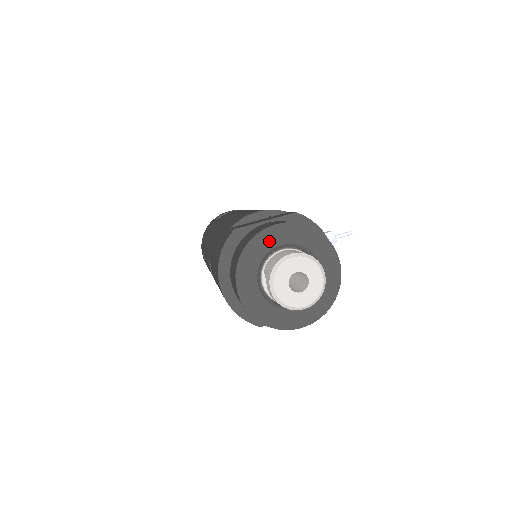
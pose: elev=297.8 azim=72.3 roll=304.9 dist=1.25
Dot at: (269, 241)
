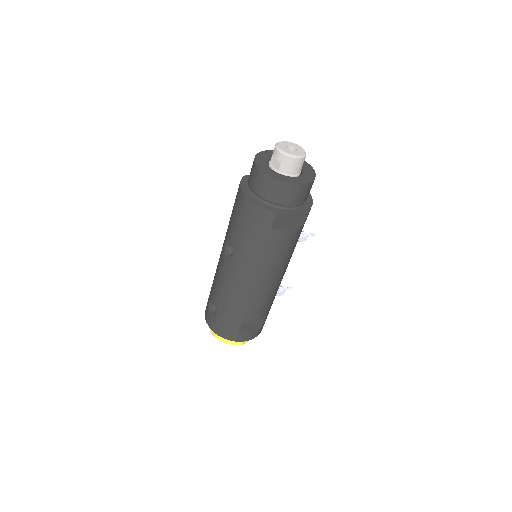
Dot at: (268, 154)
